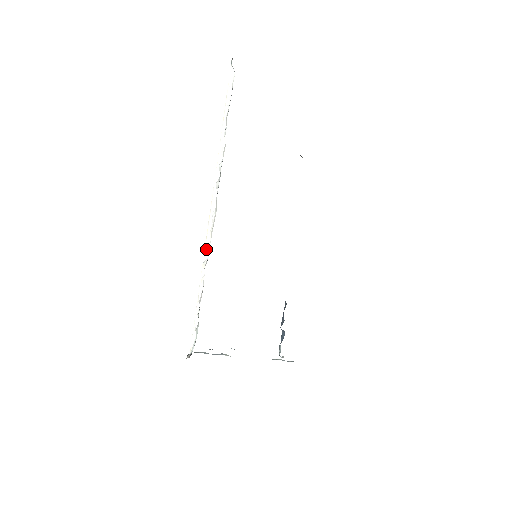
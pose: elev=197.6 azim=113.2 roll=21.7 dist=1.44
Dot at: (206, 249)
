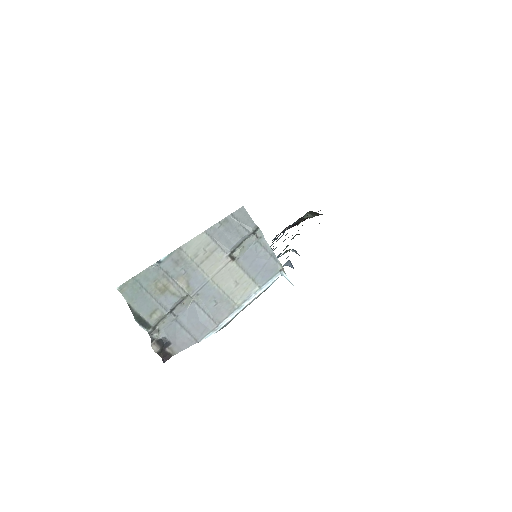
Dot at: occluded
